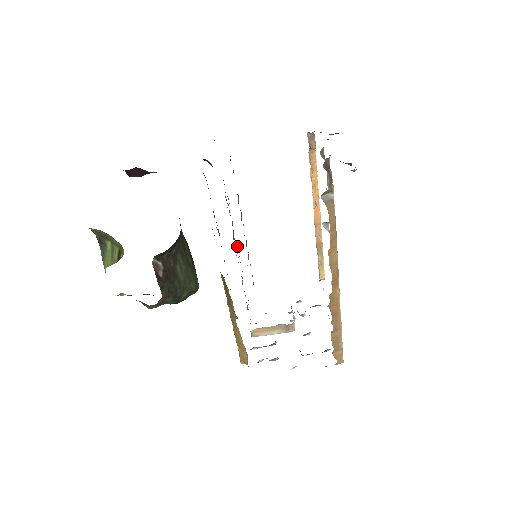
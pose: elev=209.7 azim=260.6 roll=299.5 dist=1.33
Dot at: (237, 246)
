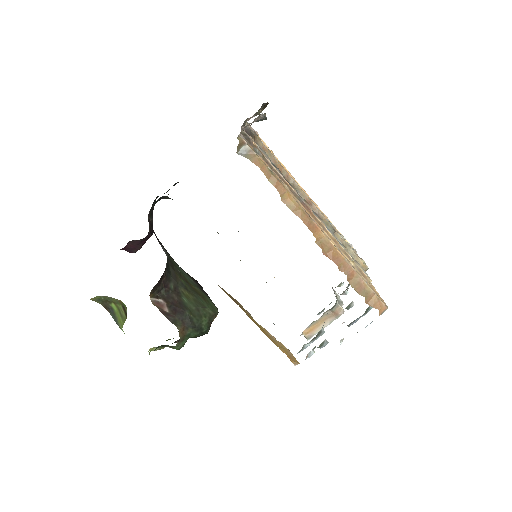
Dot at: occluded
